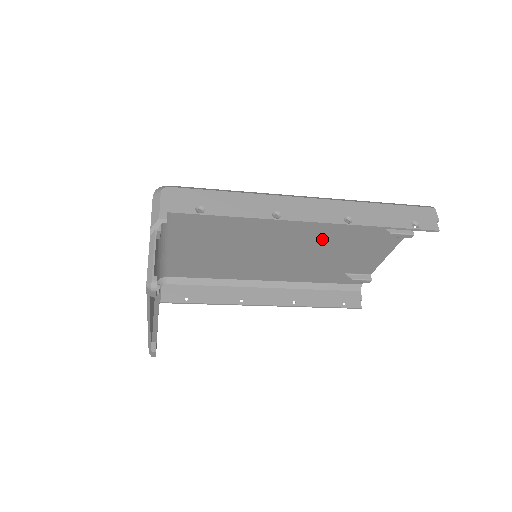
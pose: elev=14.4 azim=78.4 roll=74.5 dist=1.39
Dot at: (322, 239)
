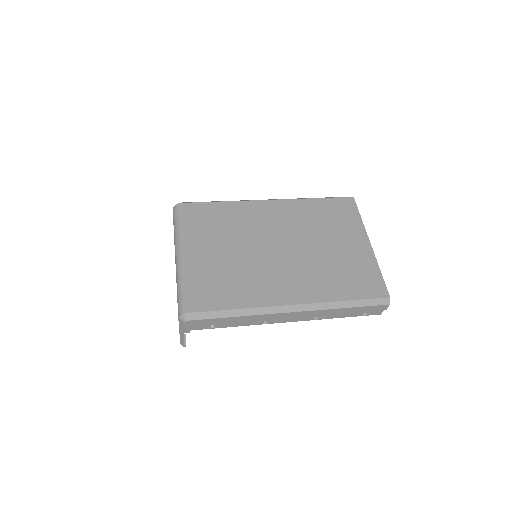
Dot at: (311, 259)
